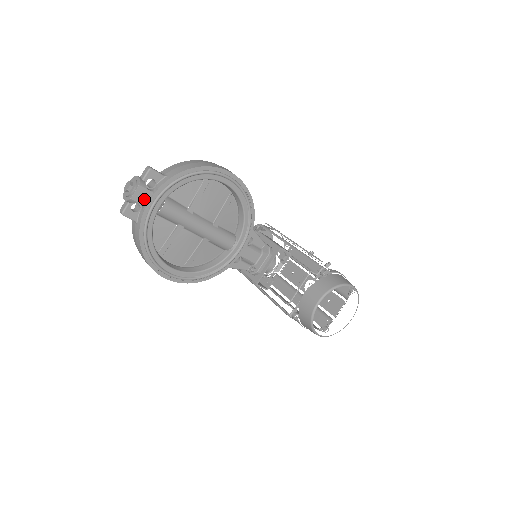
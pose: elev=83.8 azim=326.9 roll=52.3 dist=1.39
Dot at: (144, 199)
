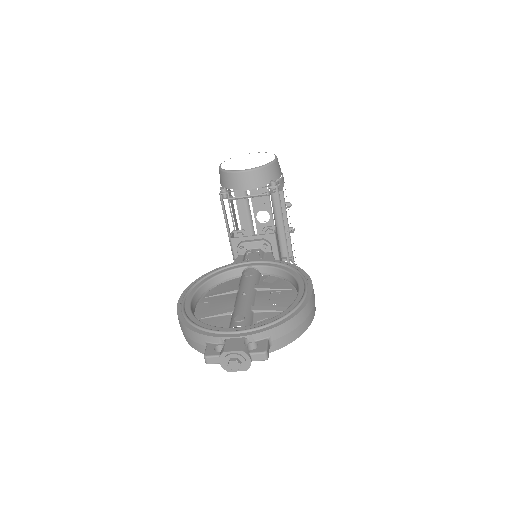
Dot at: occluded
